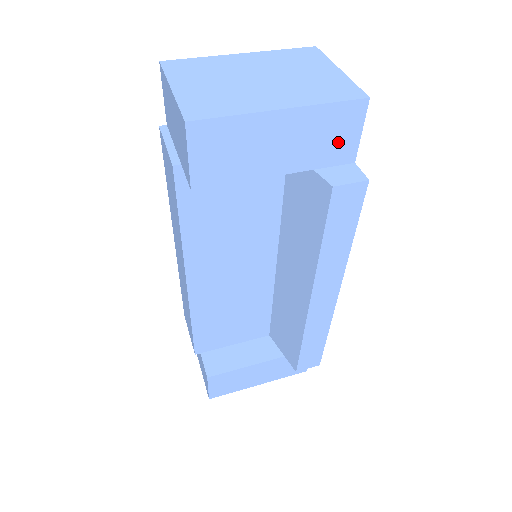
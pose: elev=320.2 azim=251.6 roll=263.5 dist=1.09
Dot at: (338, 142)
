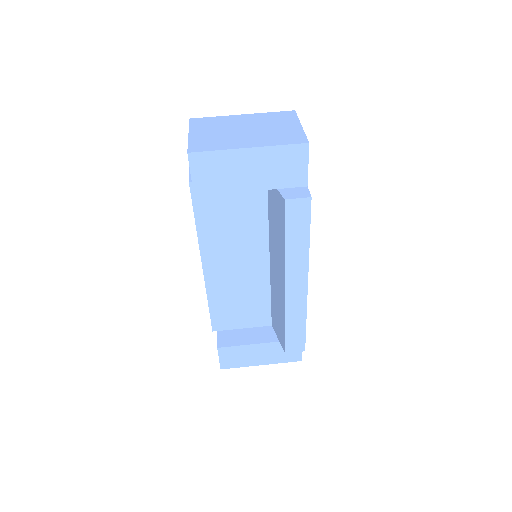
Dot at: (292, 171)
